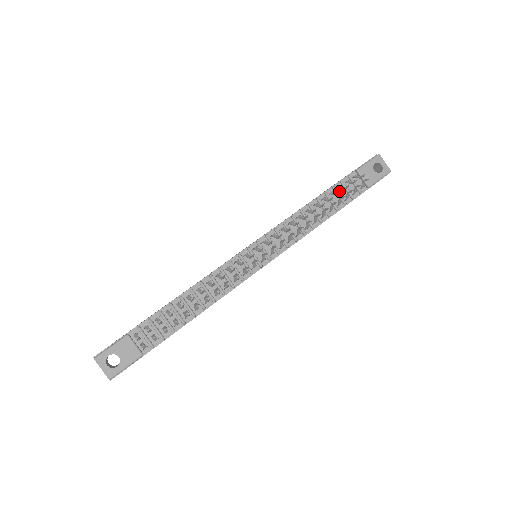
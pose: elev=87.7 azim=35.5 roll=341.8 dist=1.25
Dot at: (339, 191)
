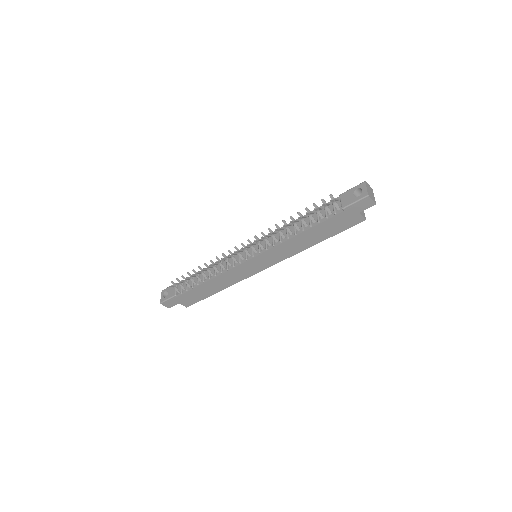
Dot at: (305, 208)
